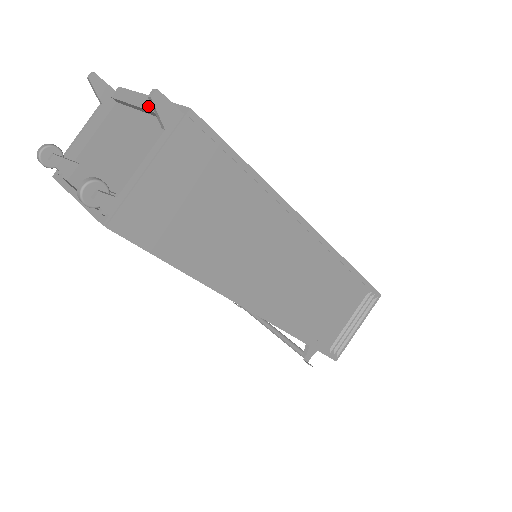
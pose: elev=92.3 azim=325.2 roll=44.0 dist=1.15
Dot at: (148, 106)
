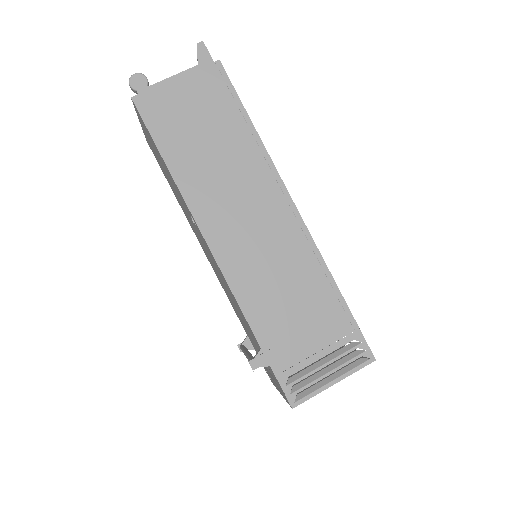
Dot at: occluded
